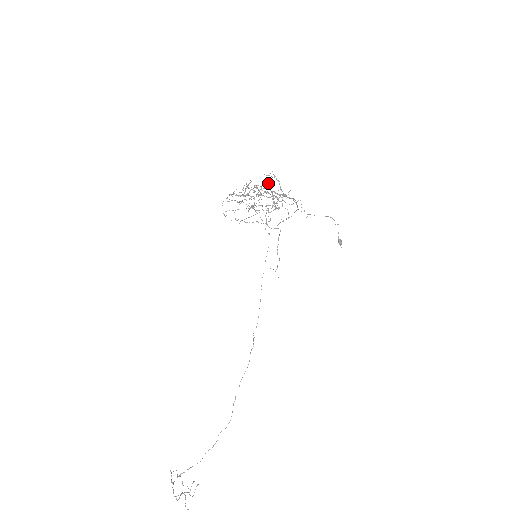
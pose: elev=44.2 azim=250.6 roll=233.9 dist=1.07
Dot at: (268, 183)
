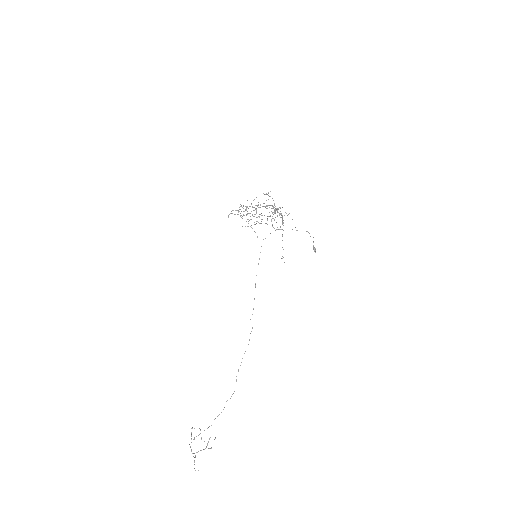
Dot at: occluded
